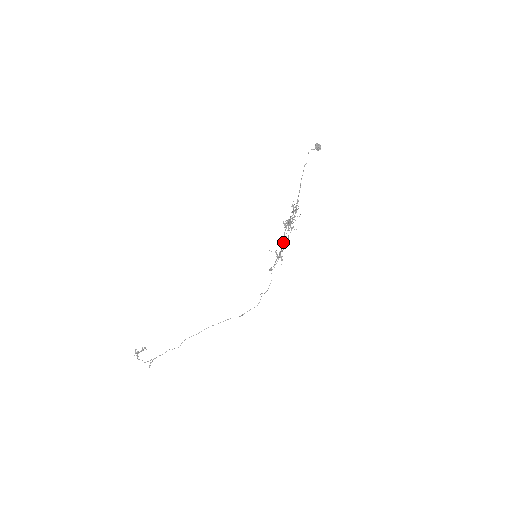
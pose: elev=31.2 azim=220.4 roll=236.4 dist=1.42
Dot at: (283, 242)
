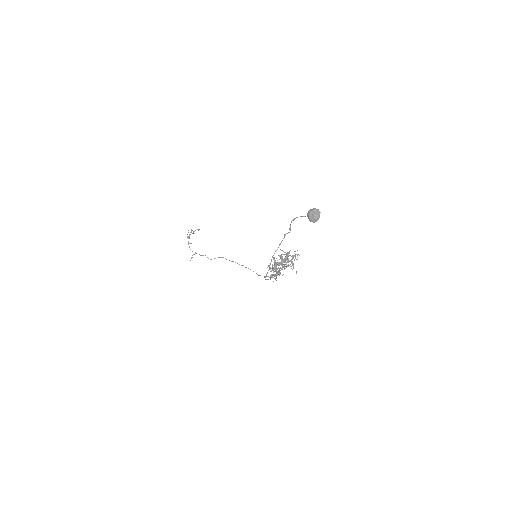
Dot at: occluded
